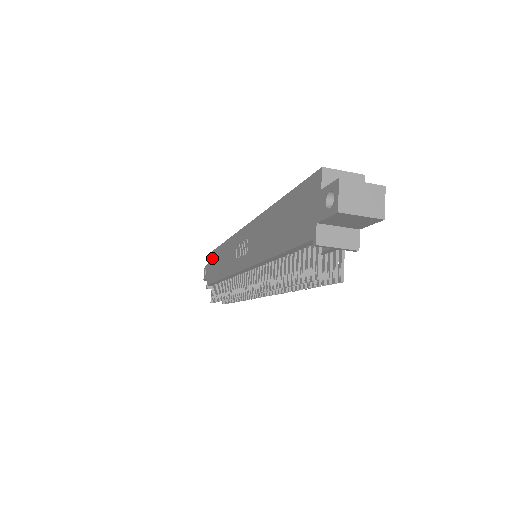
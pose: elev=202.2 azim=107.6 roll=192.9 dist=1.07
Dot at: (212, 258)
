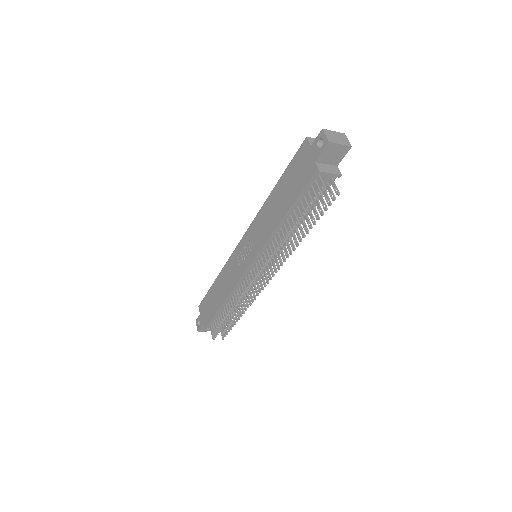
Dot at: (205, 302)
